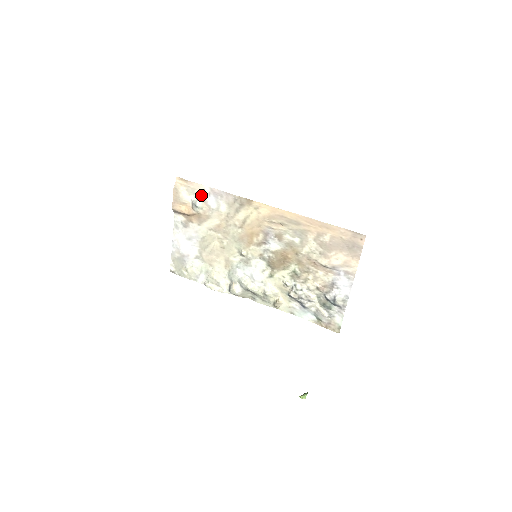
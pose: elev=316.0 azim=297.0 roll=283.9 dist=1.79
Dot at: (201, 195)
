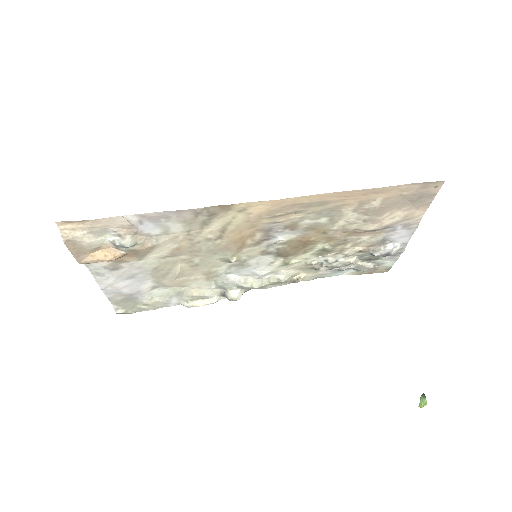
Dot at: (124, 229)
